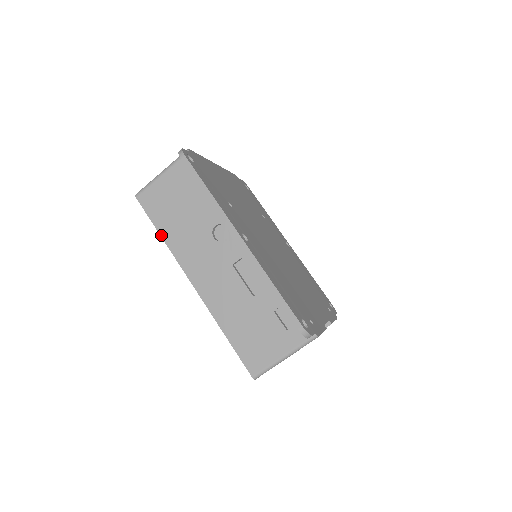
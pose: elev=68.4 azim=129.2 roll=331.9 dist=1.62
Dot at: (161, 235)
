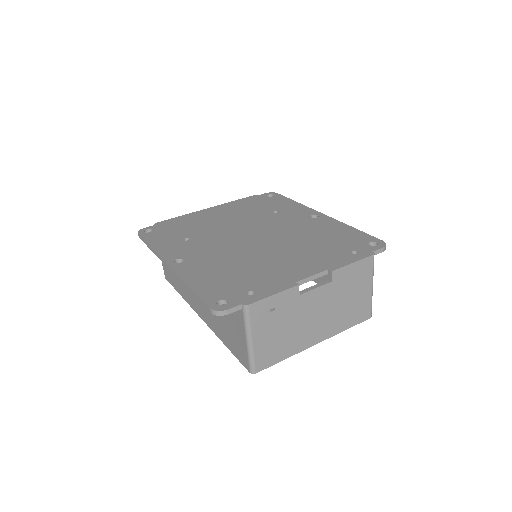
Dot at: occluded
